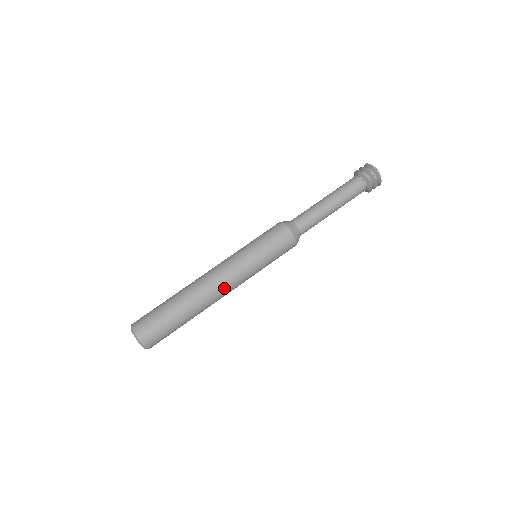
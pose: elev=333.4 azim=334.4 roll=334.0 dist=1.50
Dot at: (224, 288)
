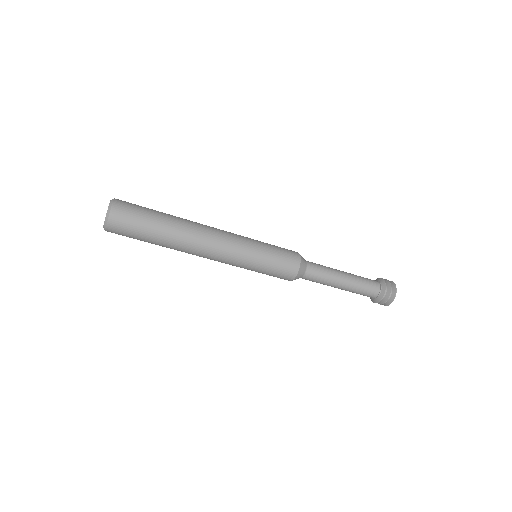
Dot at: (213, 247)
